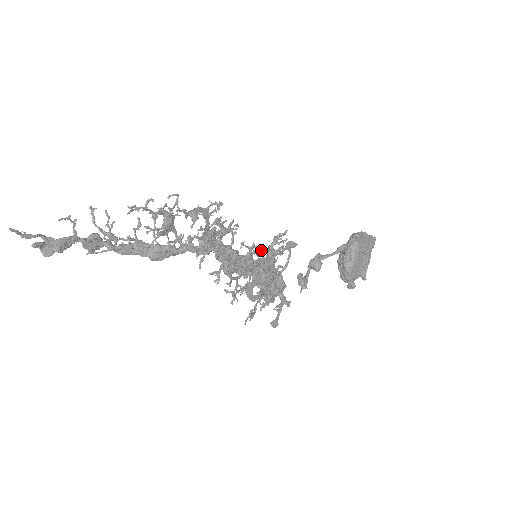
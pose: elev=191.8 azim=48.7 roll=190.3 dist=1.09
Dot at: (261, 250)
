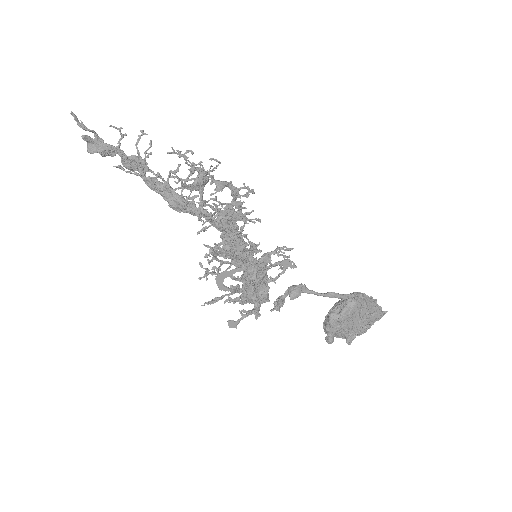
Dot at: (257, 250)
